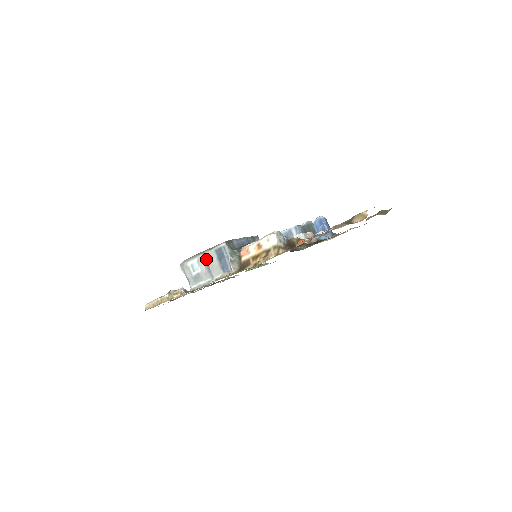
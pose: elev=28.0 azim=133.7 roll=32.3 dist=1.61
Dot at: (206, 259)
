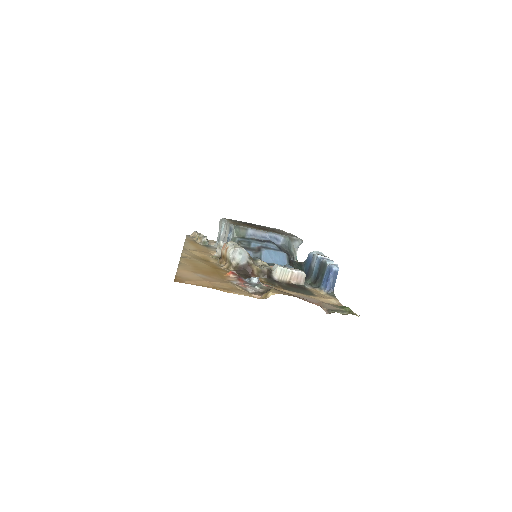
Dot at: (226, 229)
